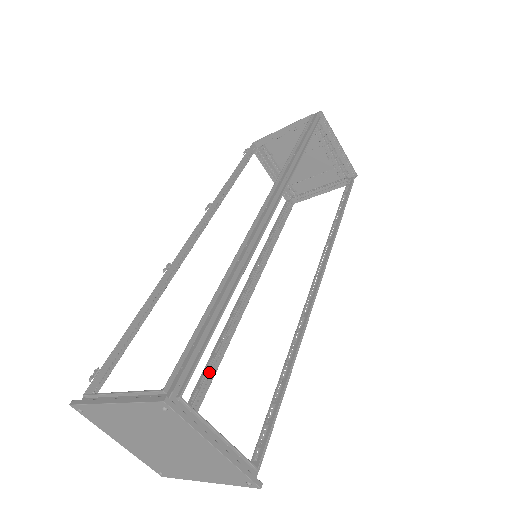
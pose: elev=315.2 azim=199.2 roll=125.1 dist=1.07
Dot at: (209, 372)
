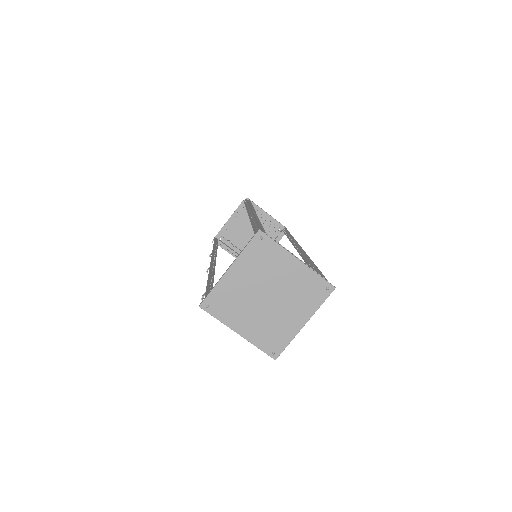
Dot at: occluded
